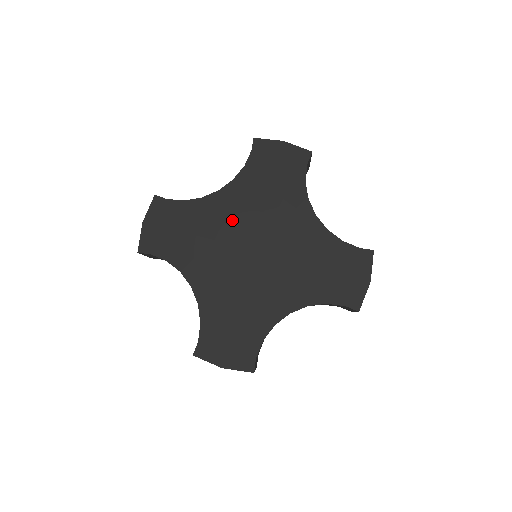
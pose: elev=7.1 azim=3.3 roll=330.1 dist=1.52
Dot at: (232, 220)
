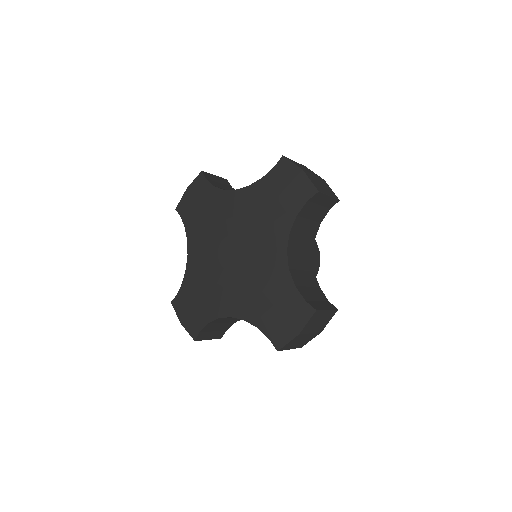
Dot at: (230, 220)
